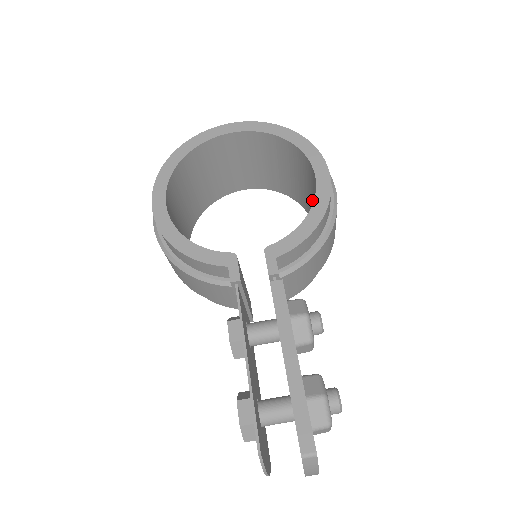
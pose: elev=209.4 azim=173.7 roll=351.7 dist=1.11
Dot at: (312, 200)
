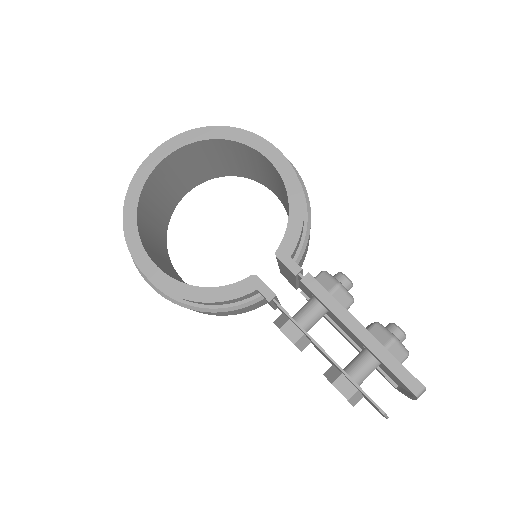
Dot at: (265, 175)
